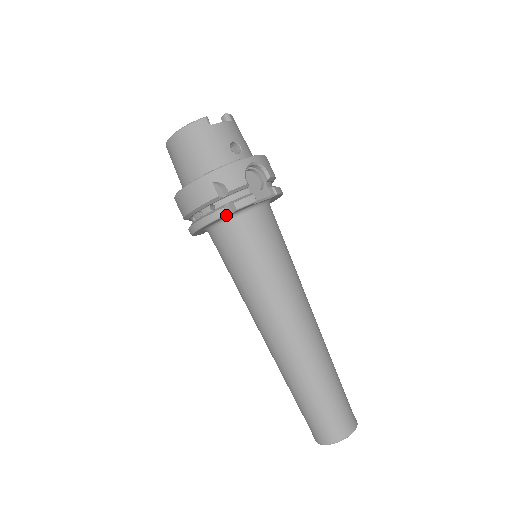
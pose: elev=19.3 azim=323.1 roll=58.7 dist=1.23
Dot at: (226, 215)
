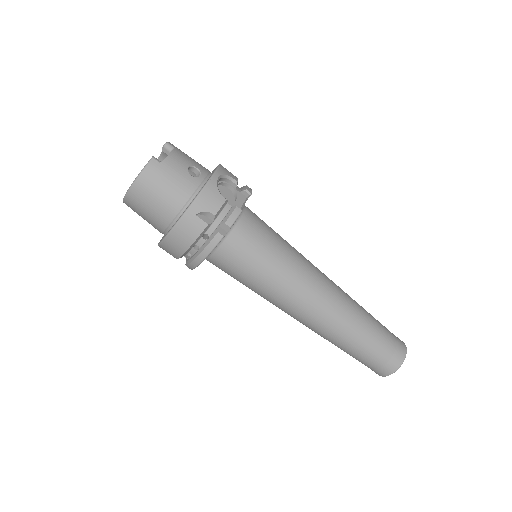
Dot at: (223, 237)
